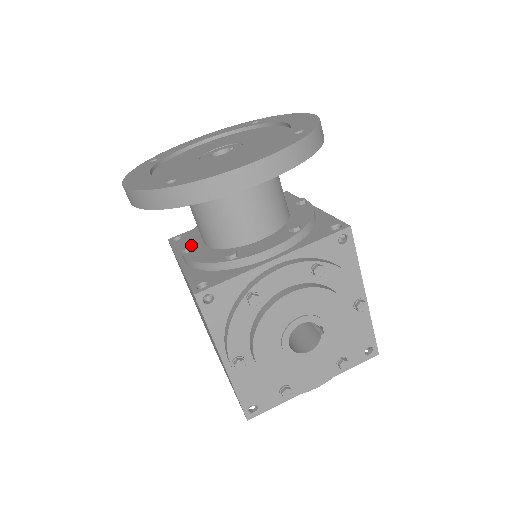
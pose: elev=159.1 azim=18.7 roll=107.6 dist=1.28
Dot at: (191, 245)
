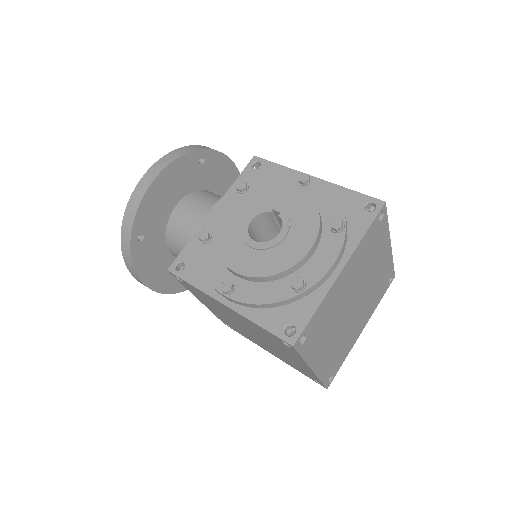
Dot at: occluded
